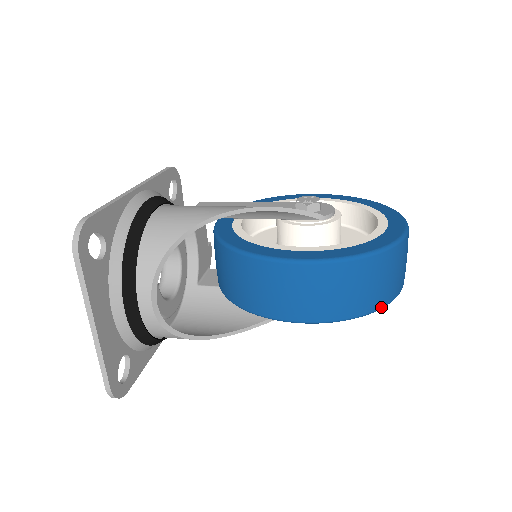
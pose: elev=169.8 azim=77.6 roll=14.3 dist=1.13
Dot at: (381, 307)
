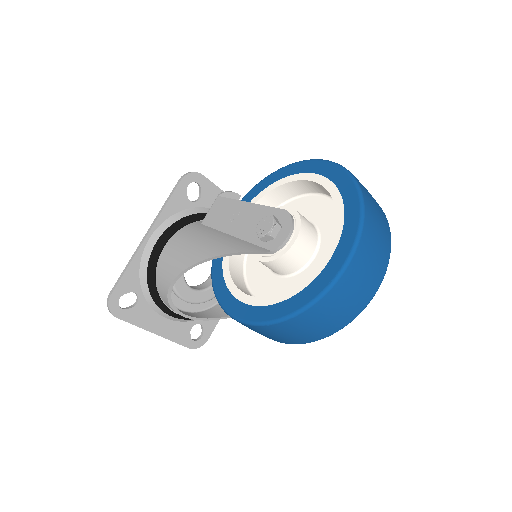
Dot at: (328, 336)
